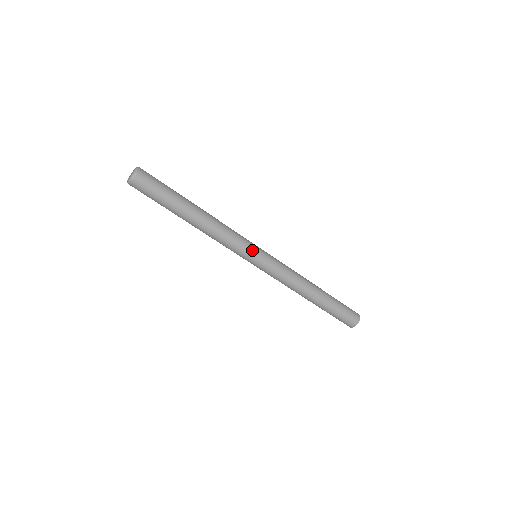
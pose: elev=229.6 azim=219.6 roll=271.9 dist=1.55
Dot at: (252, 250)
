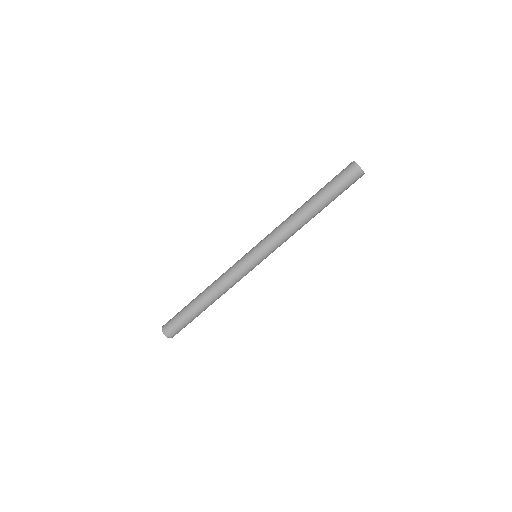
Dot at: (251, 267)
